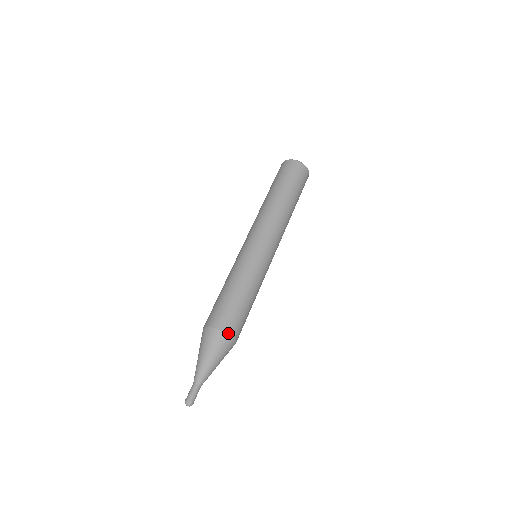
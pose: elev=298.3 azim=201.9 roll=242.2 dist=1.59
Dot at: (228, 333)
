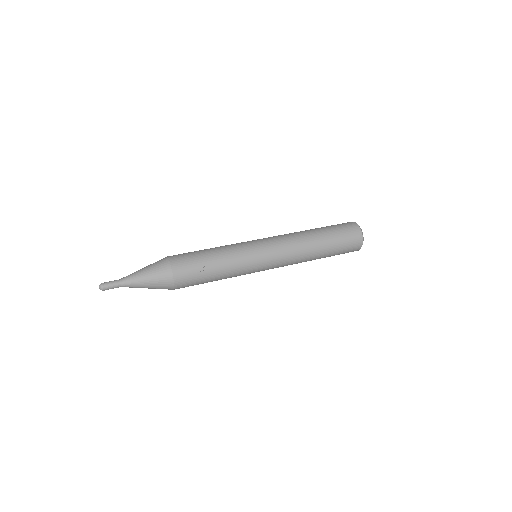
Dot at: (169, 257)
